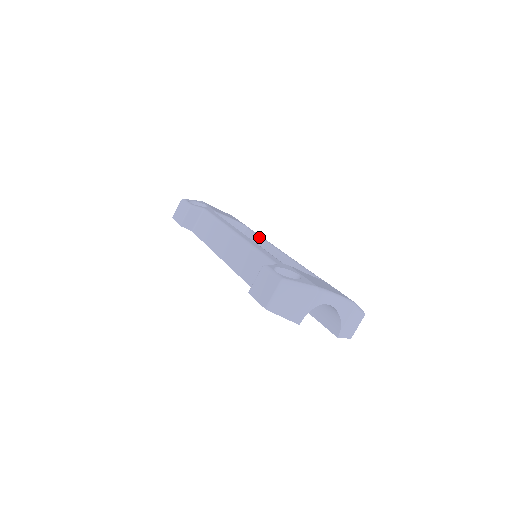
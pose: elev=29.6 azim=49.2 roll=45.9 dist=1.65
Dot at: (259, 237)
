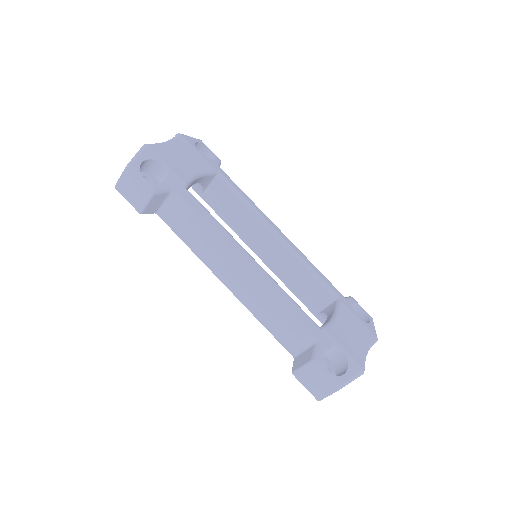
Dot at: (241, 200)
